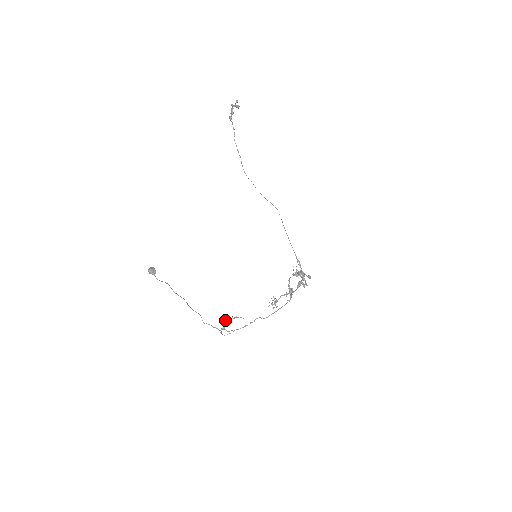
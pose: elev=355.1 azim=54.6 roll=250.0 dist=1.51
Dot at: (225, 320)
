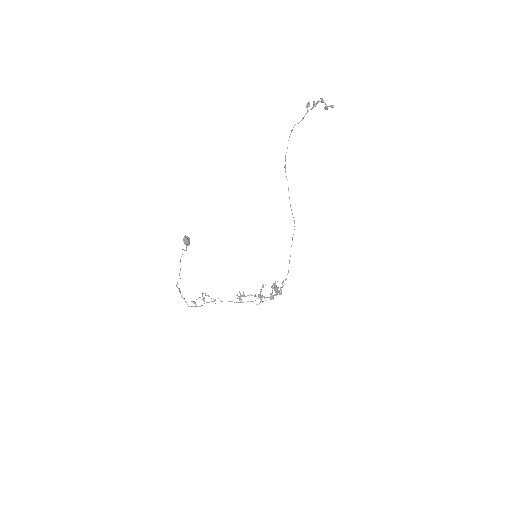
Dot at: occluded
